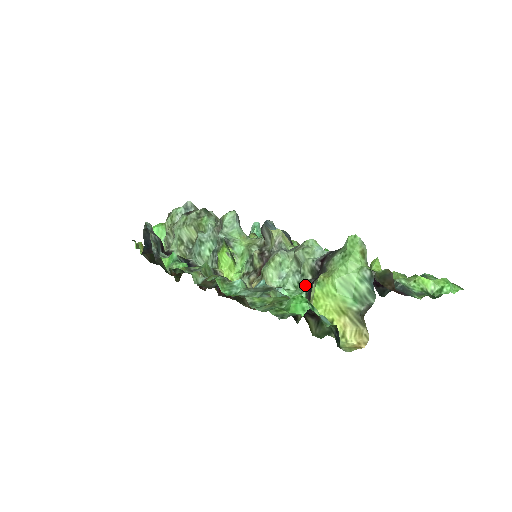
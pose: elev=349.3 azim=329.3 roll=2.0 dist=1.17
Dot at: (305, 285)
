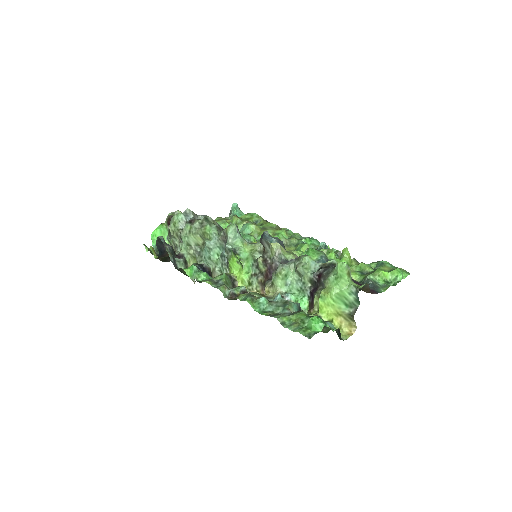
Dot at: (307, 291)
